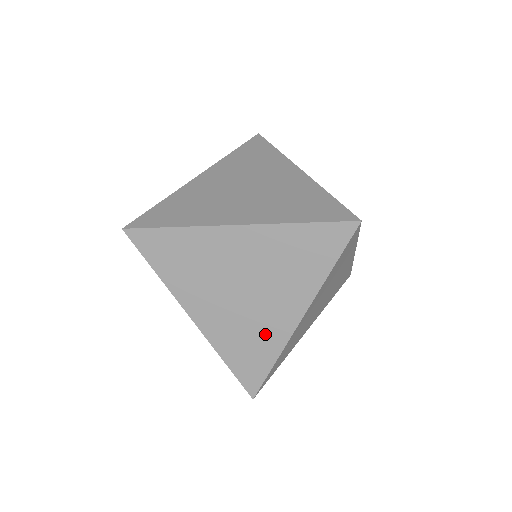
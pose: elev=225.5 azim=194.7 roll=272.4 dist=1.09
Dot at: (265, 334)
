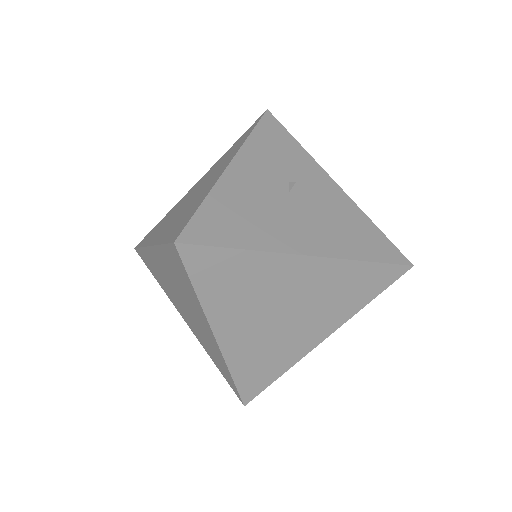
Dot at: (212, 347)
